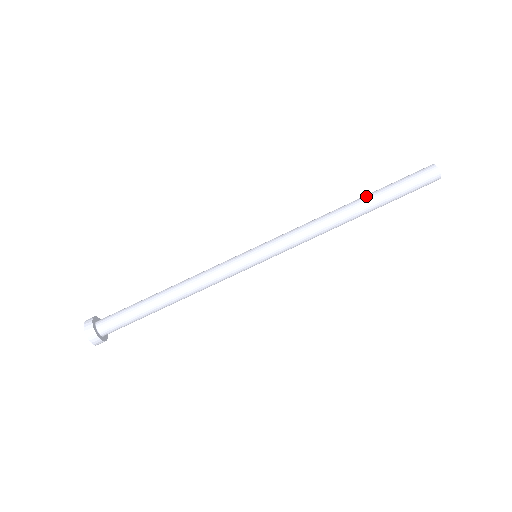
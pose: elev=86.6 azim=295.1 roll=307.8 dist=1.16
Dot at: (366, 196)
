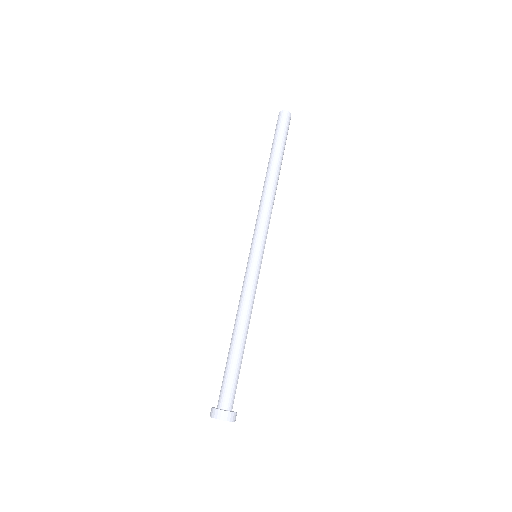
Dot at: (268, 163)
